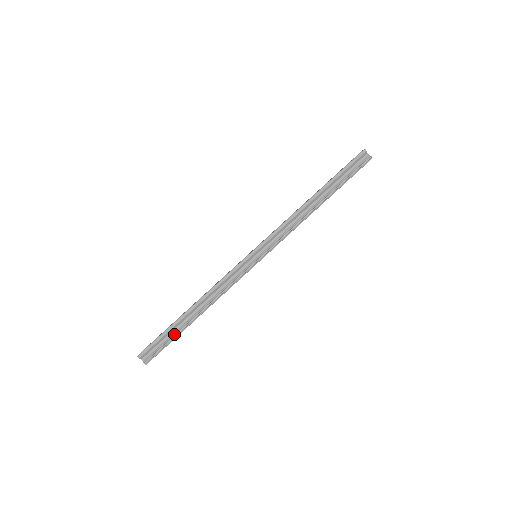
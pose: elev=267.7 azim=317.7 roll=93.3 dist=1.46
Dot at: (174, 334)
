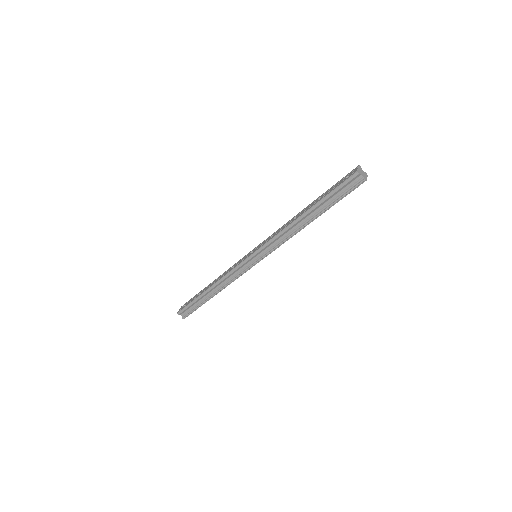
Dot at: (199, 304)
